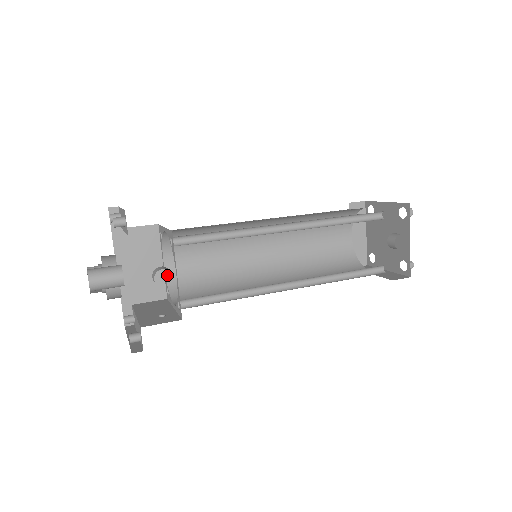
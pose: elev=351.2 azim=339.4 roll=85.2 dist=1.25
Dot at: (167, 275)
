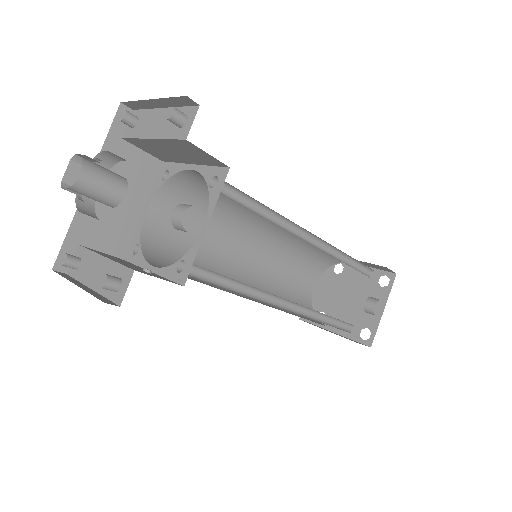
Dot at: (143, 228)
